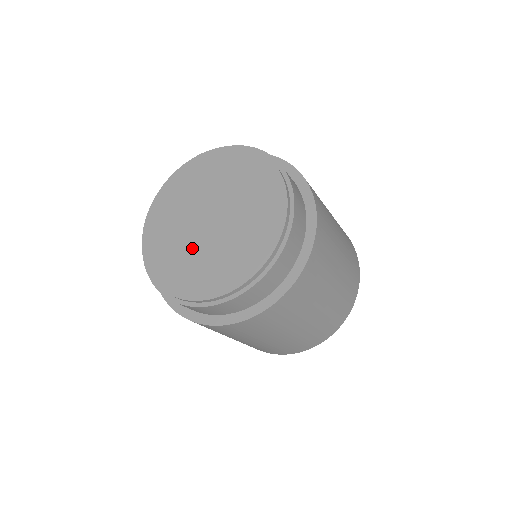
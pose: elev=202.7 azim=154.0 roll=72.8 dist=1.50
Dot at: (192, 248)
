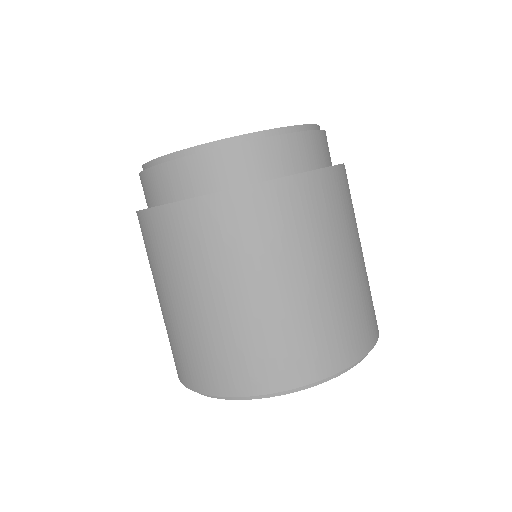
Dot at: occluded
